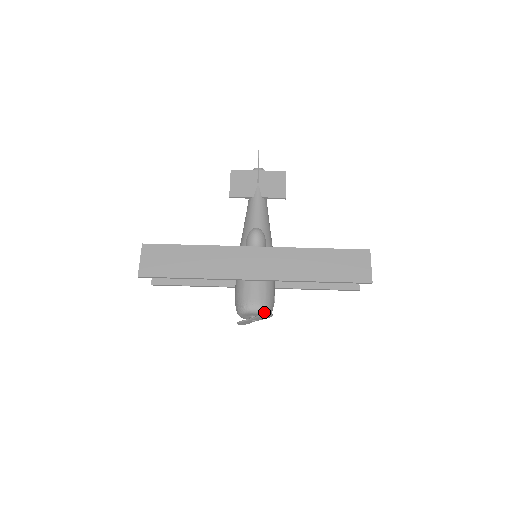
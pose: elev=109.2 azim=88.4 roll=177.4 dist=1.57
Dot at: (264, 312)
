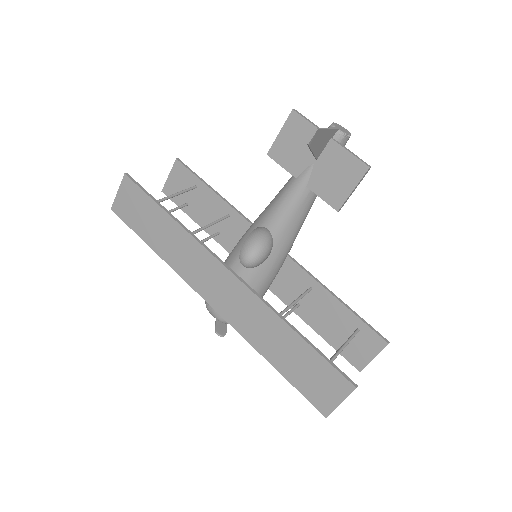
Dot at: (224, 322)
